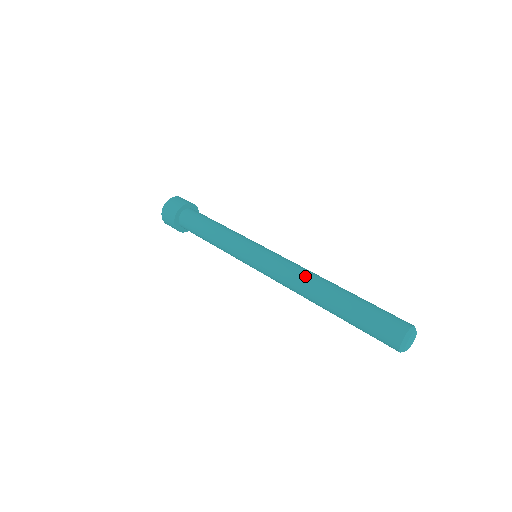
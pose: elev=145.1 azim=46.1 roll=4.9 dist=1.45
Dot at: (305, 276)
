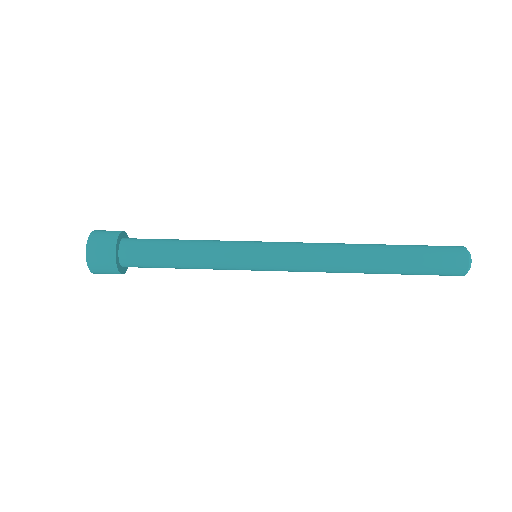
Dot at: (338, 247)
